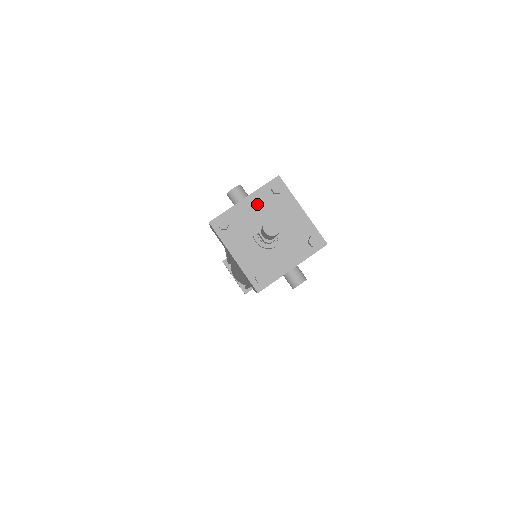
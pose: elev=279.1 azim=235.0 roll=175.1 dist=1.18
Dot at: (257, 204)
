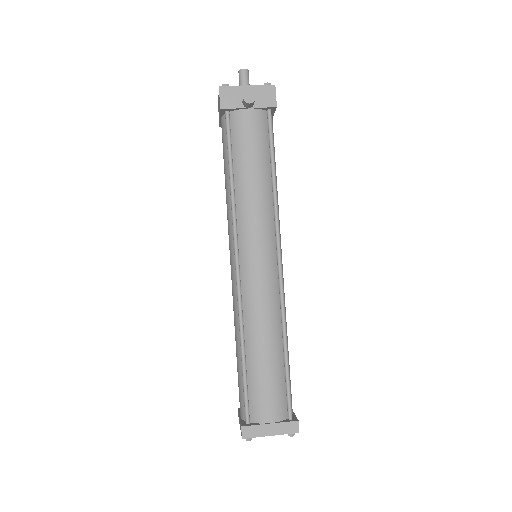
Dot at: occluded
